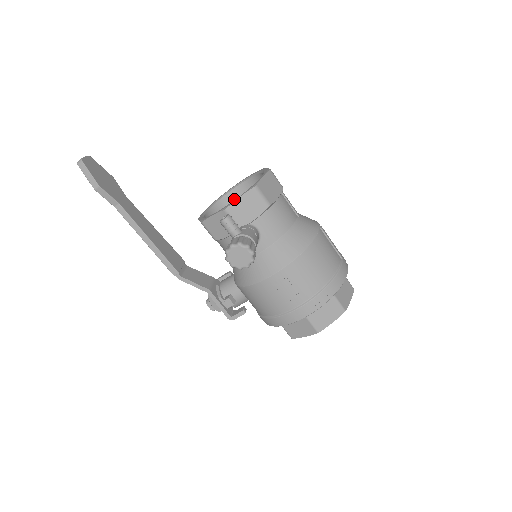
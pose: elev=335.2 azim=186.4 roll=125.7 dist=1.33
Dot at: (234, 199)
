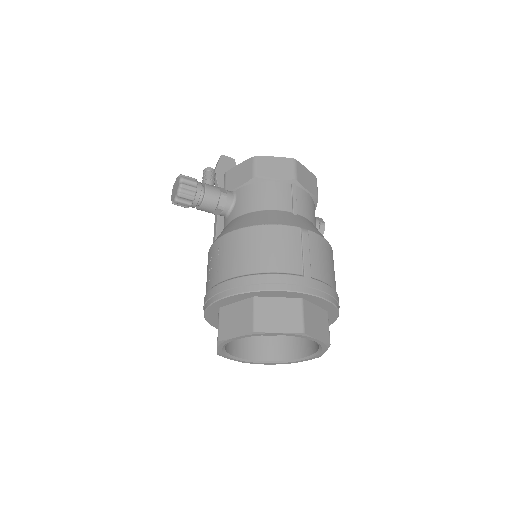
Dot at: occluded
